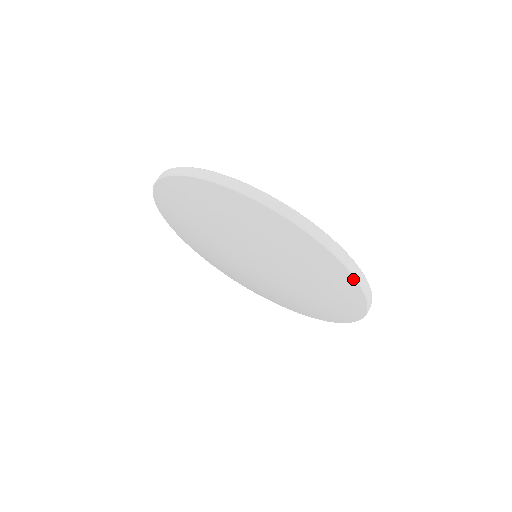
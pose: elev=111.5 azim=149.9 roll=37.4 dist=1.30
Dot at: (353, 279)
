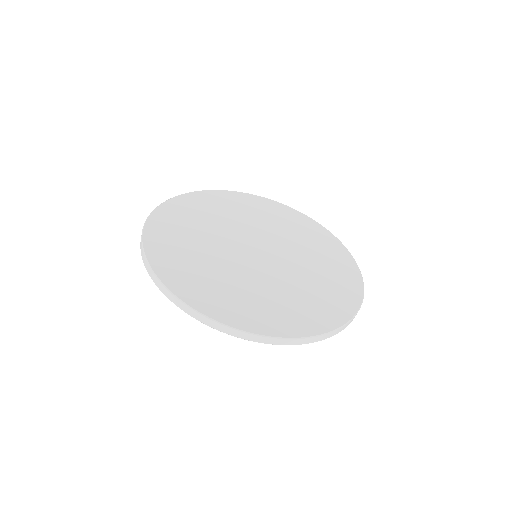
Dot at: (298, 343)
